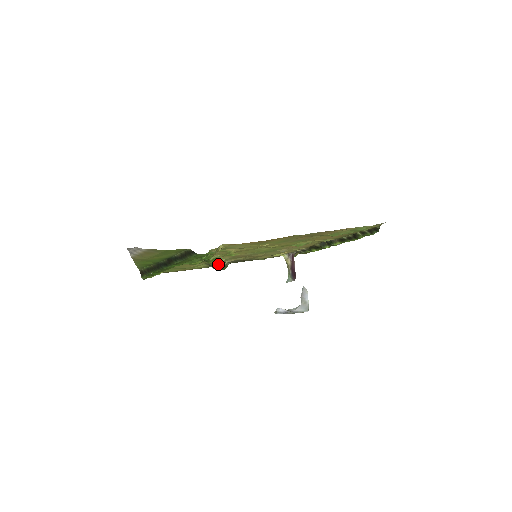
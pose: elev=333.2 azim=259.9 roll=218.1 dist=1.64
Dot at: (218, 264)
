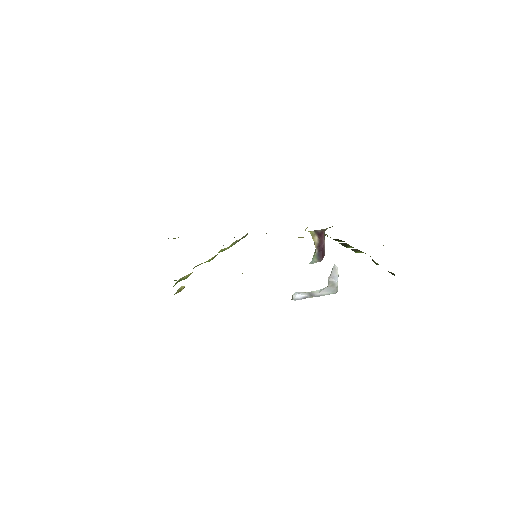
Dot at: (221, 251)
